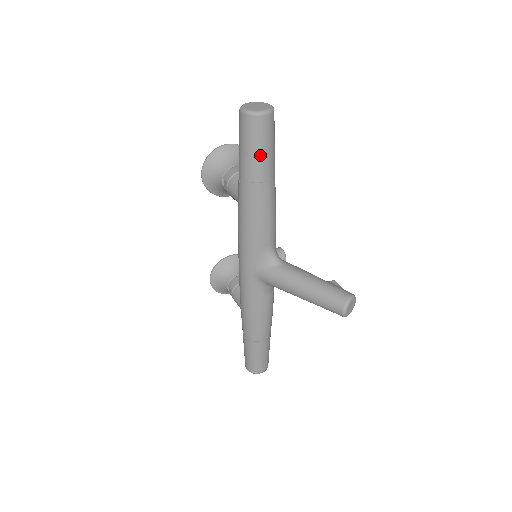
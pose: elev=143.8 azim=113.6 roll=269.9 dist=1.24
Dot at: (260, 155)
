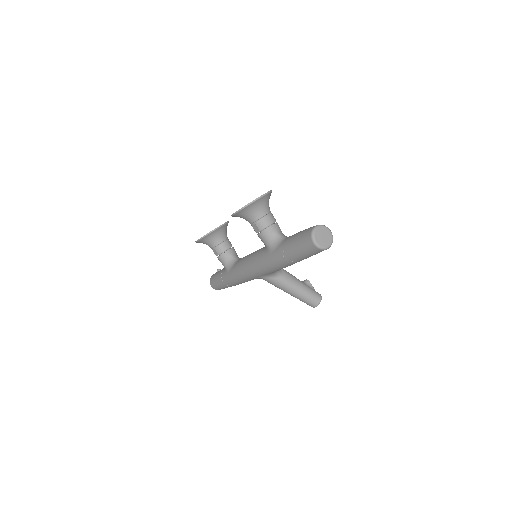
Dot at: (310, 256)
